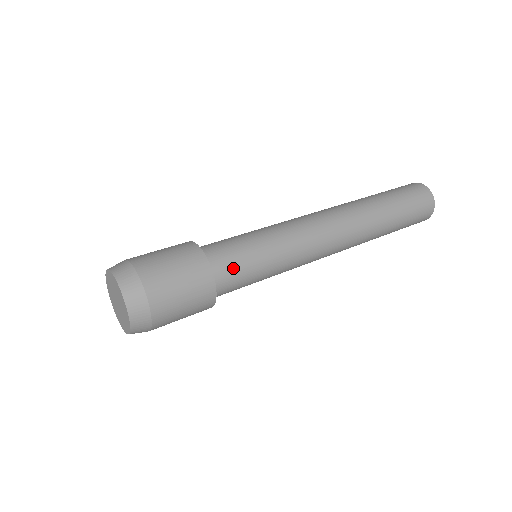
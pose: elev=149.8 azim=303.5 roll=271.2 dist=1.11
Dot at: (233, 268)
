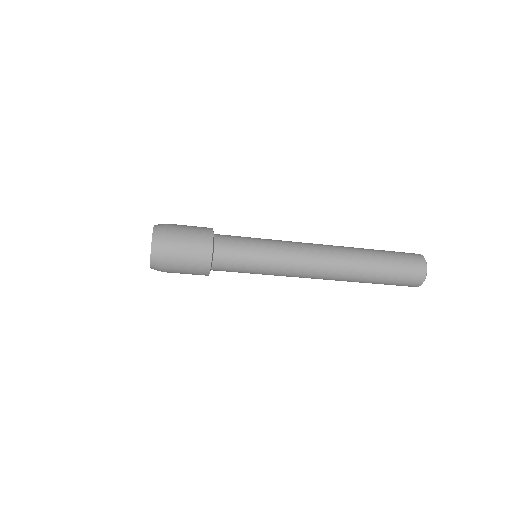
Dot at: (230, 241)
